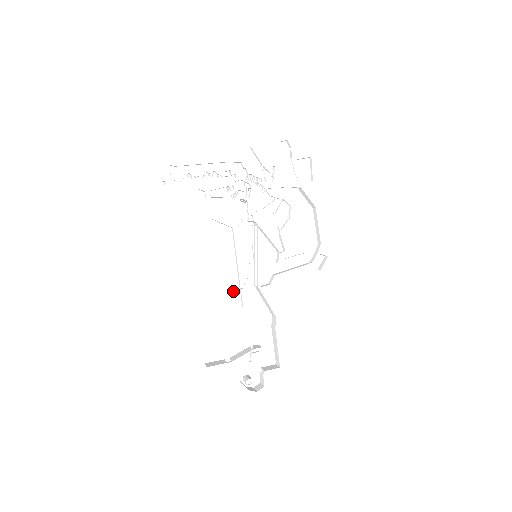
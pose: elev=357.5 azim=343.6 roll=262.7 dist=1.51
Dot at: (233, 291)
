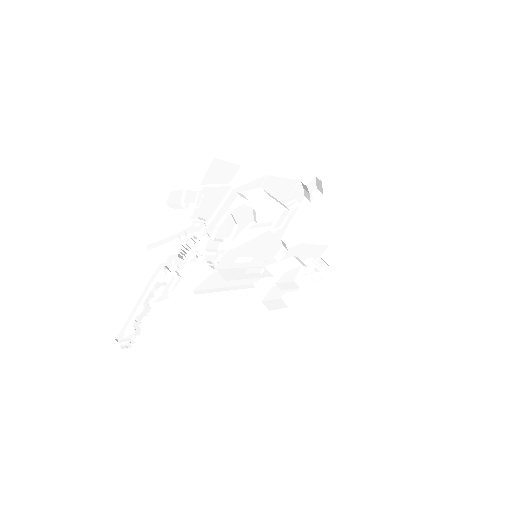
Dot at: occluded
